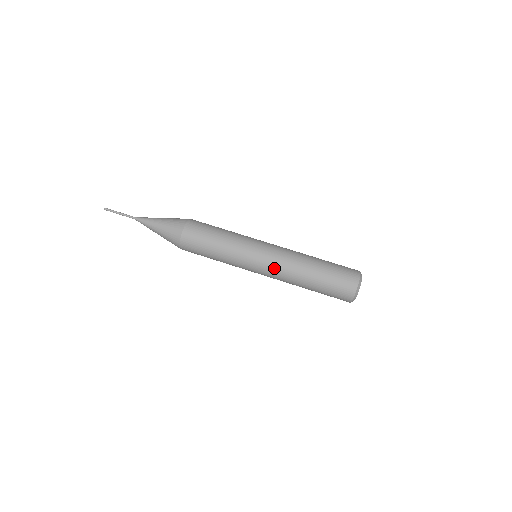
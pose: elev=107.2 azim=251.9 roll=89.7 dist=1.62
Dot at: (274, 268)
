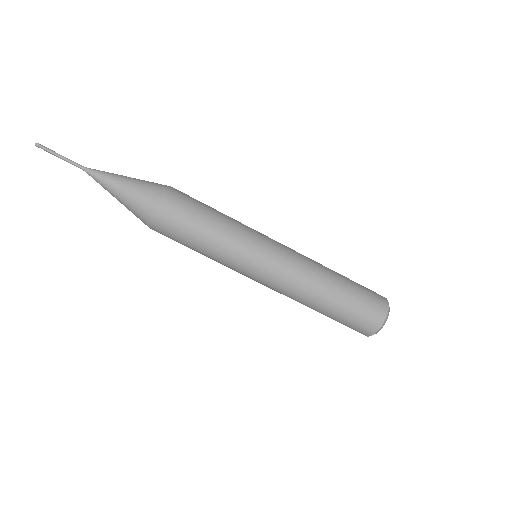
Dot at: (274, 289)
